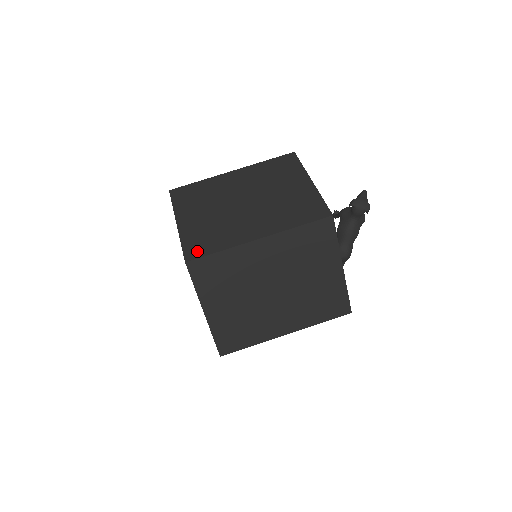
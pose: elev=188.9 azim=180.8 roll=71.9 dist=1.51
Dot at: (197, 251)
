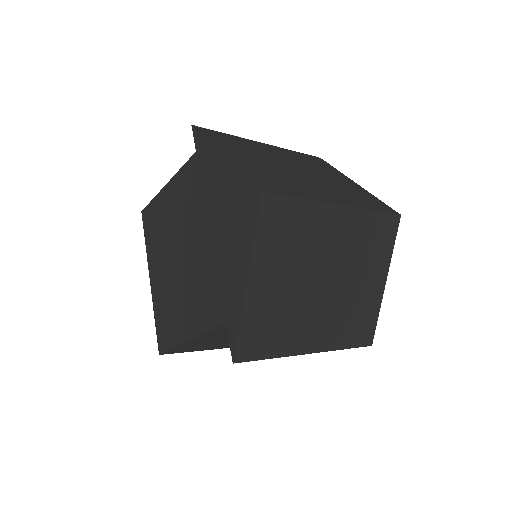
Dot at: (272, 187)
